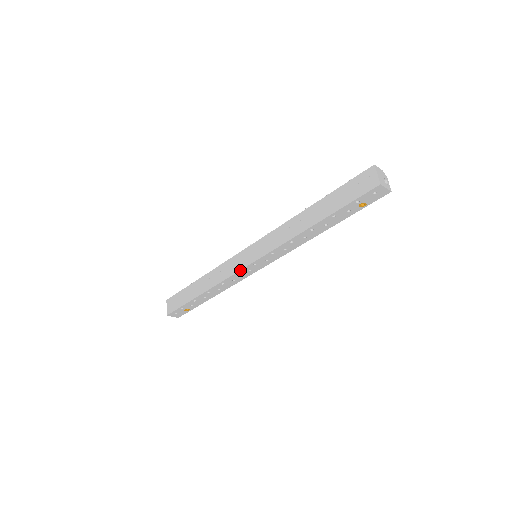
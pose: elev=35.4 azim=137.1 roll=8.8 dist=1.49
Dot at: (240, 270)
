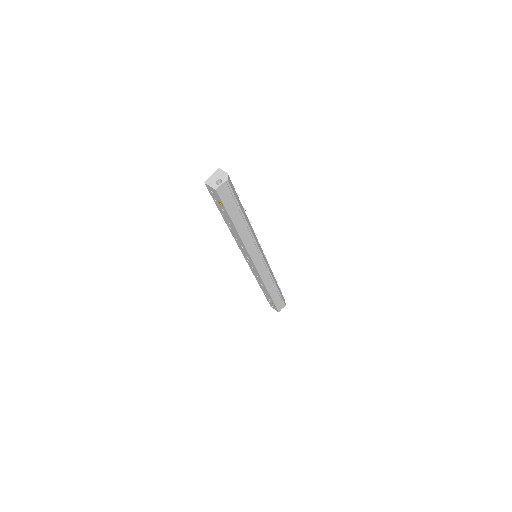
Dot at: (249, 265)
